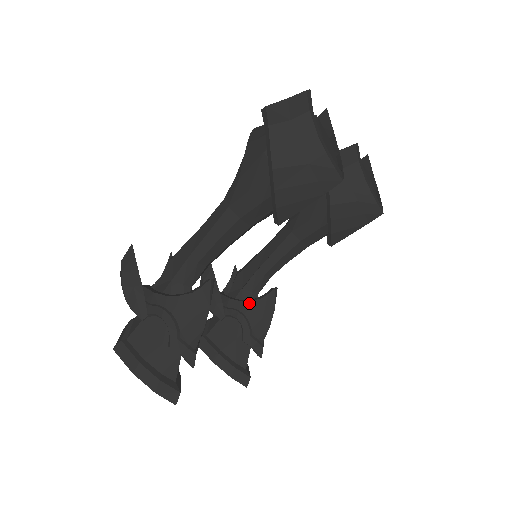
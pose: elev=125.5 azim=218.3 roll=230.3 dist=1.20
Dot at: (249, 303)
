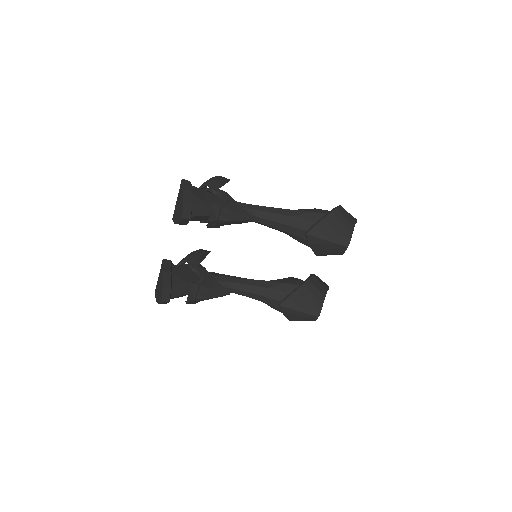
Dot at: (213, 278)
